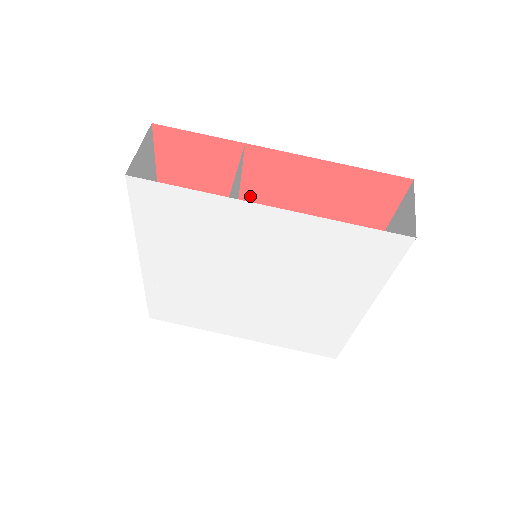
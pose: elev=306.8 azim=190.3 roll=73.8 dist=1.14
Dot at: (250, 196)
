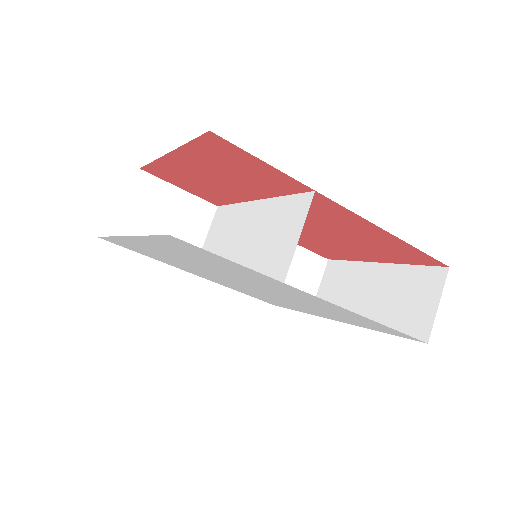
Dot at: occluded
